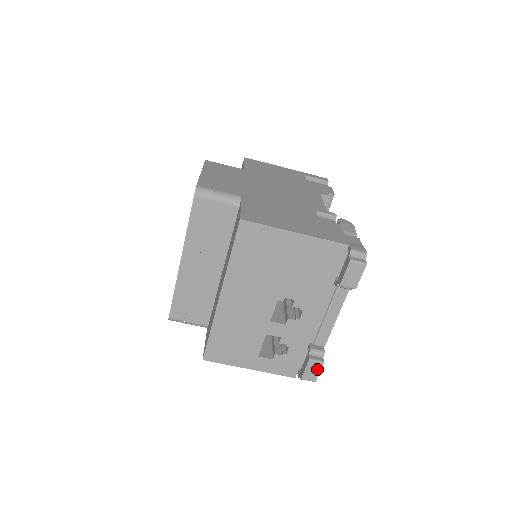
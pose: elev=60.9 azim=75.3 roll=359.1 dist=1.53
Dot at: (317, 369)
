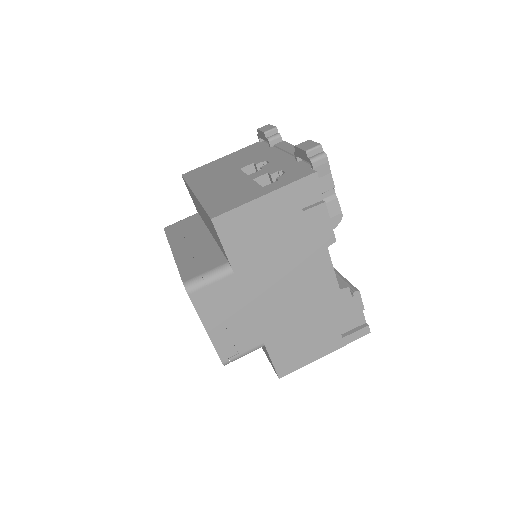
Dot at: (309, 143)
